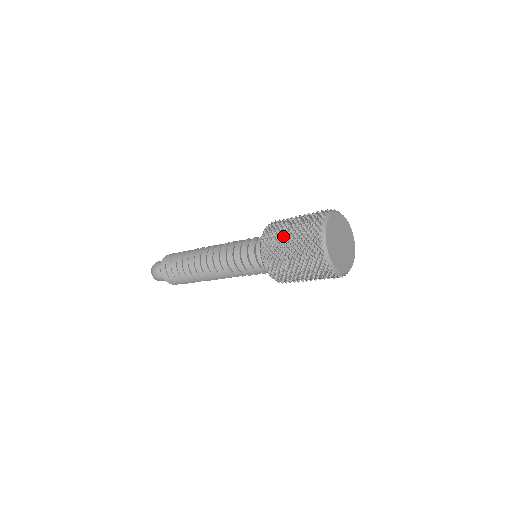
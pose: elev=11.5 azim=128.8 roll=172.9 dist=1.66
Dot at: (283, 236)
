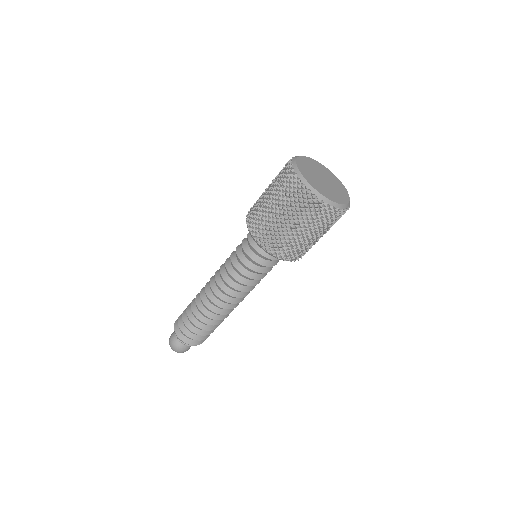
Dot at: (263, 202)
